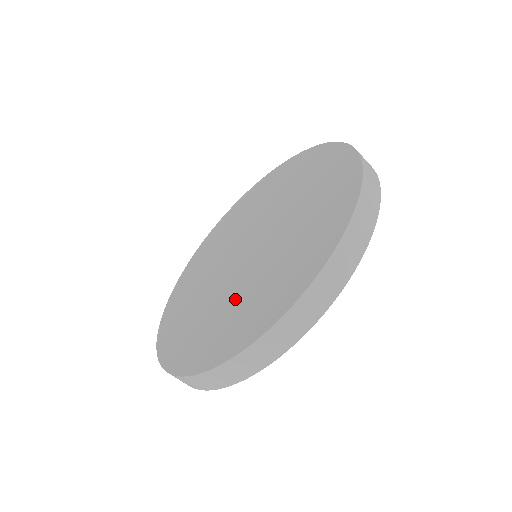
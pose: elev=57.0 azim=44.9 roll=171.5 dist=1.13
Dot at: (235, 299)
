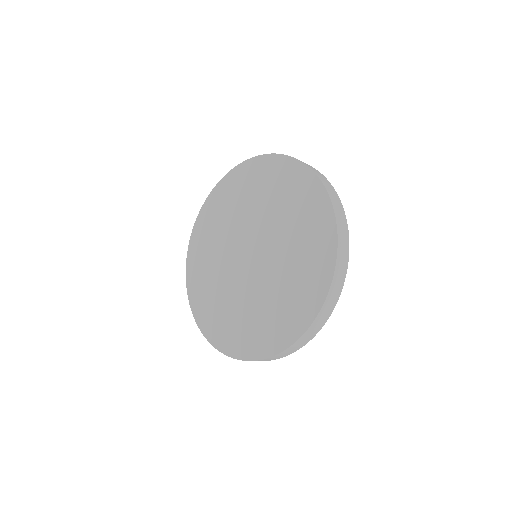
Dot at: (248, 307)
